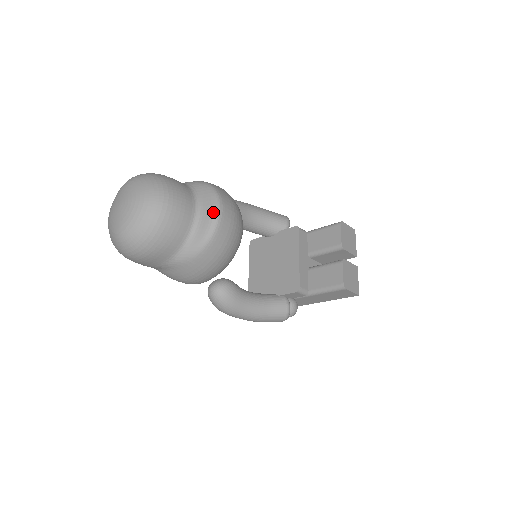
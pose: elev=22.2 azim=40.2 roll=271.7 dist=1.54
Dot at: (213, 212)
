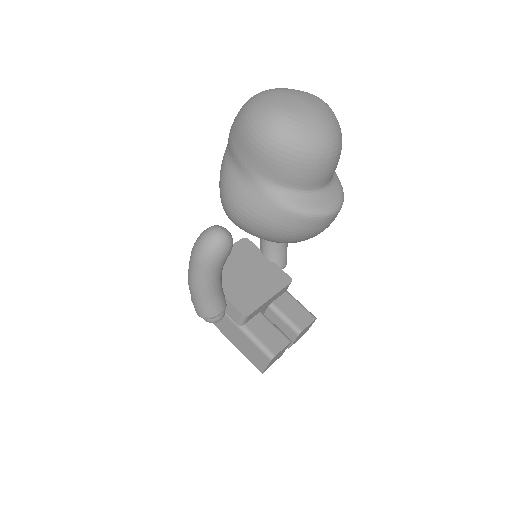
Dot at: (333, 206)
